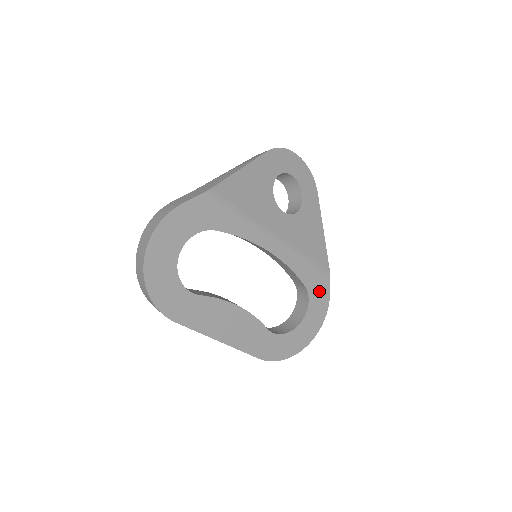
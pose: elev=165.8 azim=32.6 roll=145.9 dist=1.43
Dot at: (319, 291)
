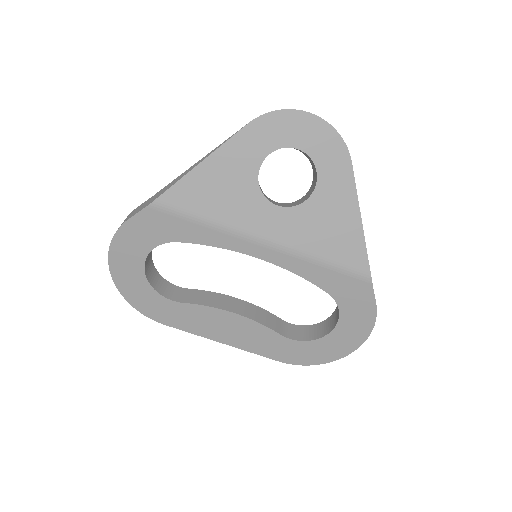
Dot at: (355, 298)
